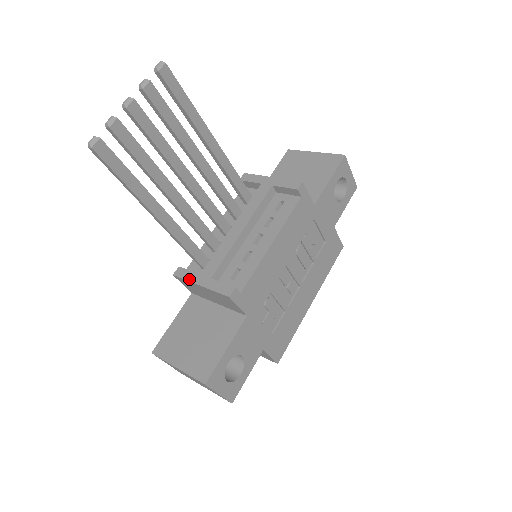
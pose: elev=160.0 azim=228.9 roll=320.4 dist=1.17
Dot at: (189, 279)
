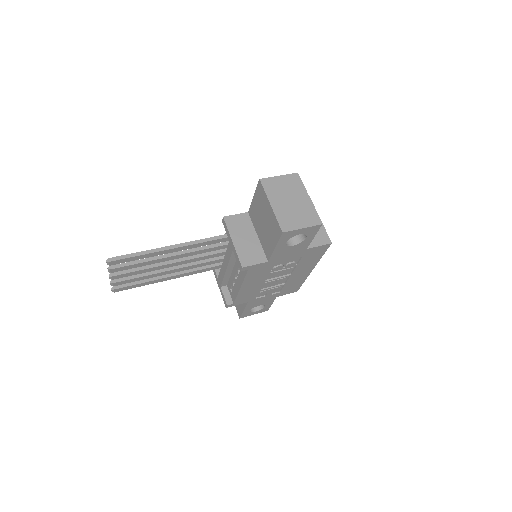
Dot at: (215, 276)
